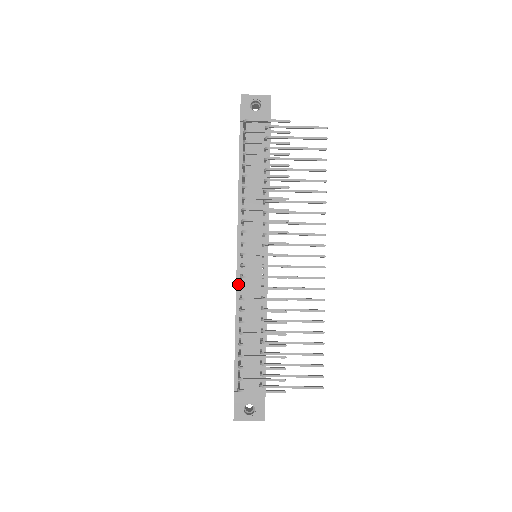
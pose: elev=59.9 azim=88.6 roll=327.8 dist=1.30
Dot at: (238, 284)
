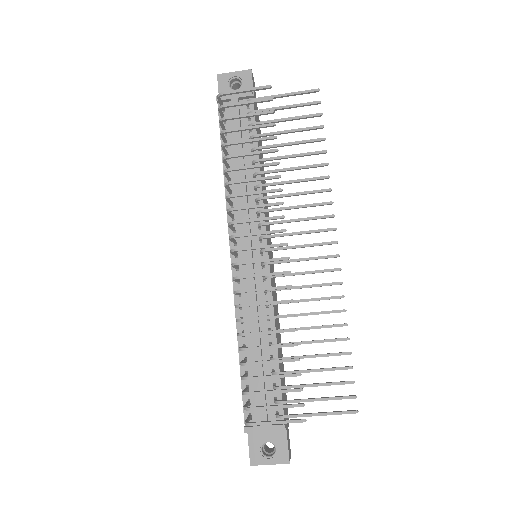
Dot at: occluded
